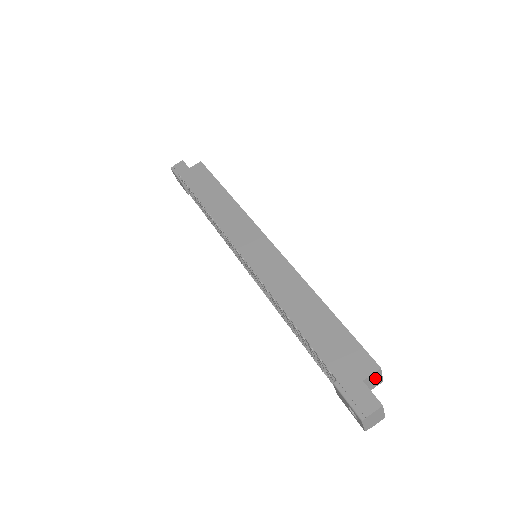
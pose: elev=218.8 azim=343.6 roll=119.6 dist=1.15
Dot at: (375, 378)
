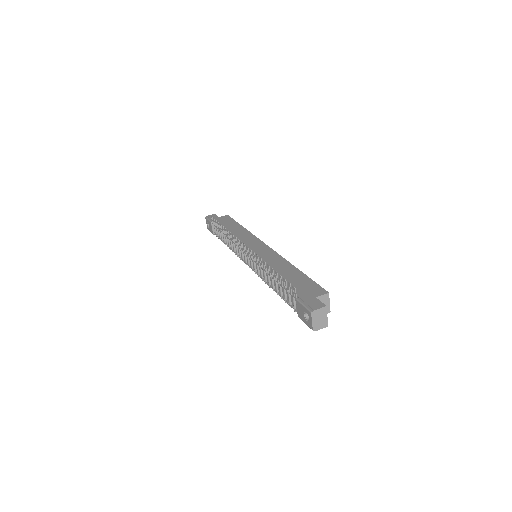
Dot at: (325, 302)
